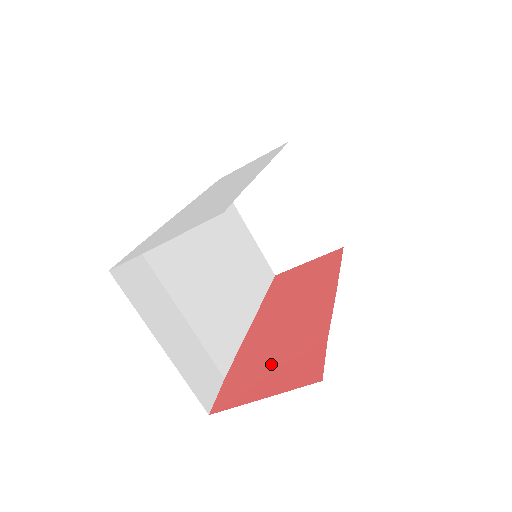
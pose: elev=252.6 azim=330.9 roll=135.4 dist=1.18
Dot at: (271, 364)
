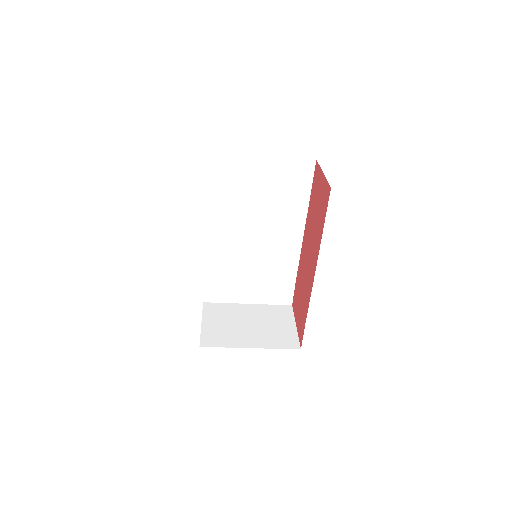
Dot at: (299, 302)
